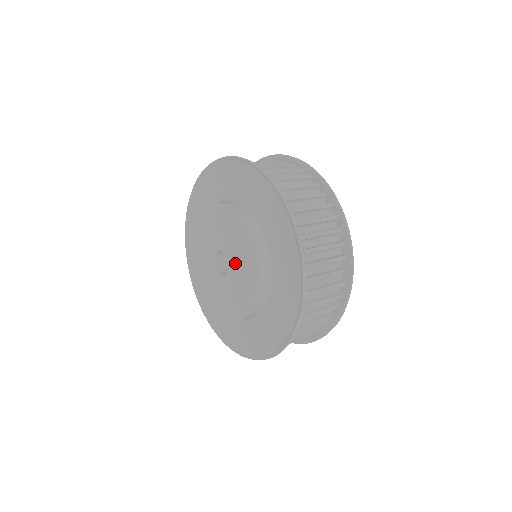
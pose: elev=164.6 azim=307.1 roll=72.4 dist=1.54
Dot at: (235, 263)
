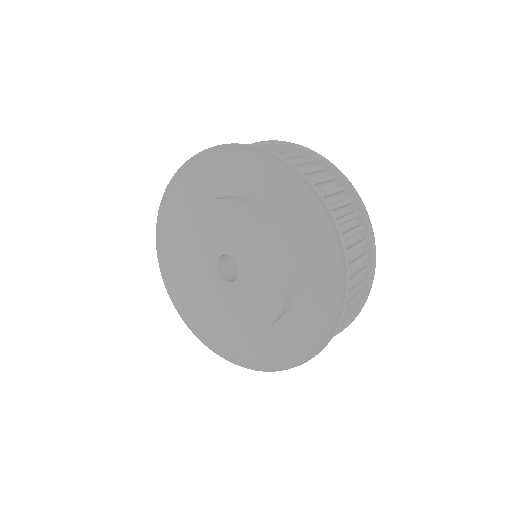
Dot at: (249, 287)
